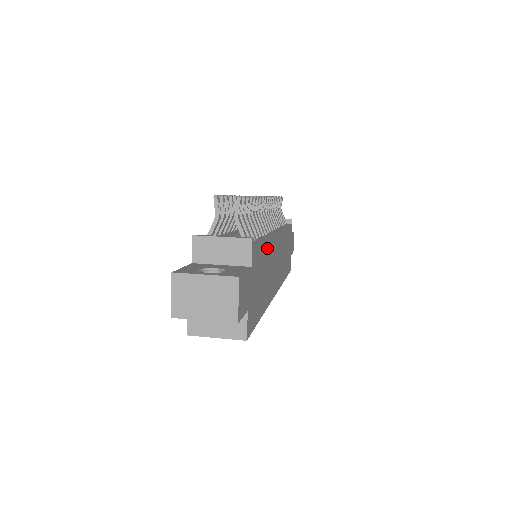
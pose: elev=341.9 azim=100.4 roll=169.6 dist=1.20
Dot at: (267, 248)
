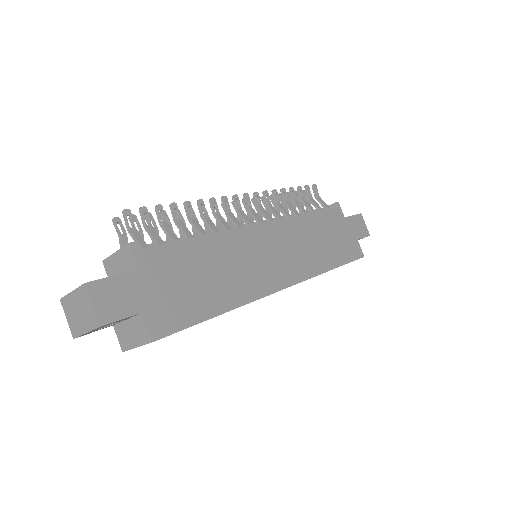
Dot at: (211, 245)
